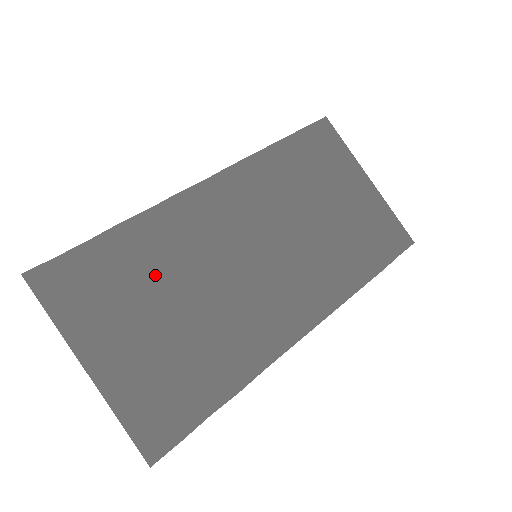
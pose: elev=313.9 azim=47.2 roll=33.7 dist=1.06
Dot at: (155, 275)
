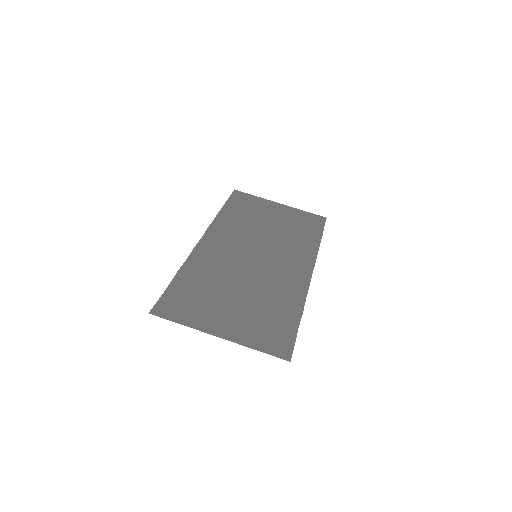
Dot at: (215, 285)
